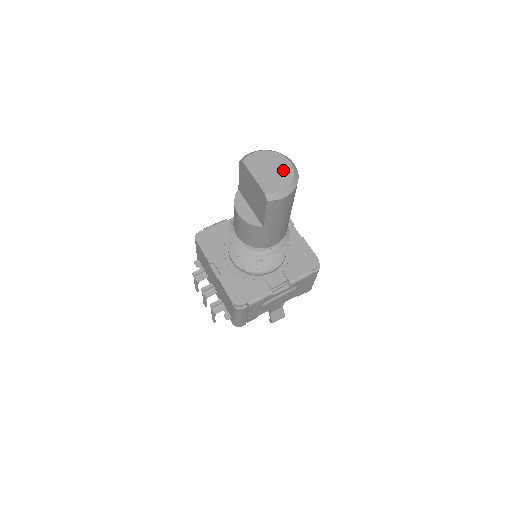
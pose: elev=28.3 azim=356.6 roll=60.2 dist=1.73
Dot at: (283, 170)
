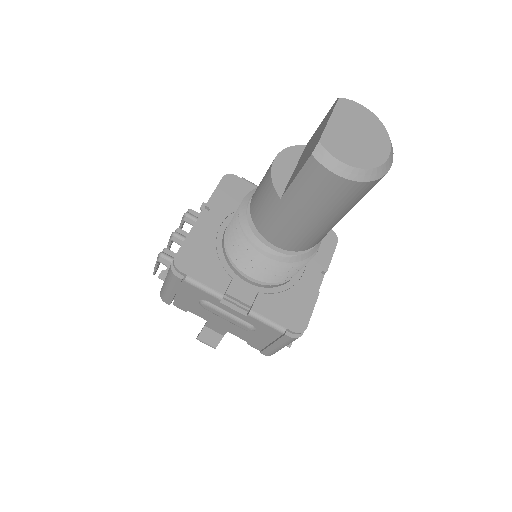
Dot at: (371, 150)
